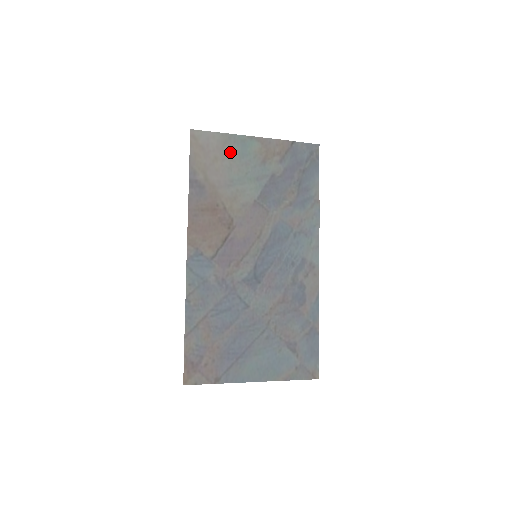
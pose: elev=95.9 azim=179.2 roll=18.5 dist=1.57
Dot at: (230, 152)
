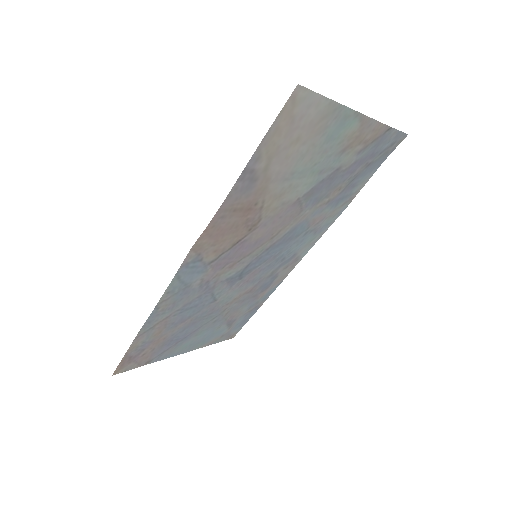
Dot at: (320, 132)
